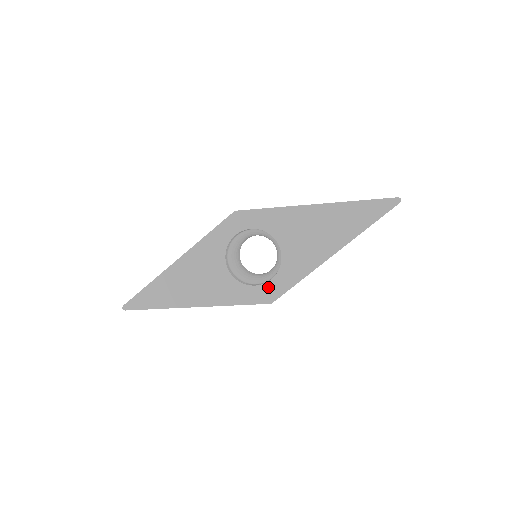
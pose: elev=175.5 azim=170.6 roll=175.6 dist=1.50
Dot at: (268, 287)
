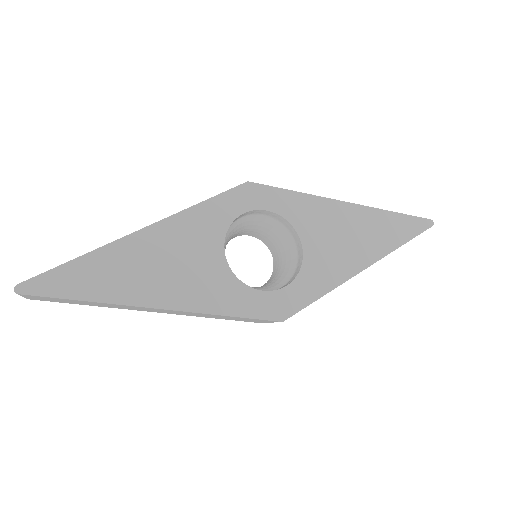
Dot at: (281, 296)
